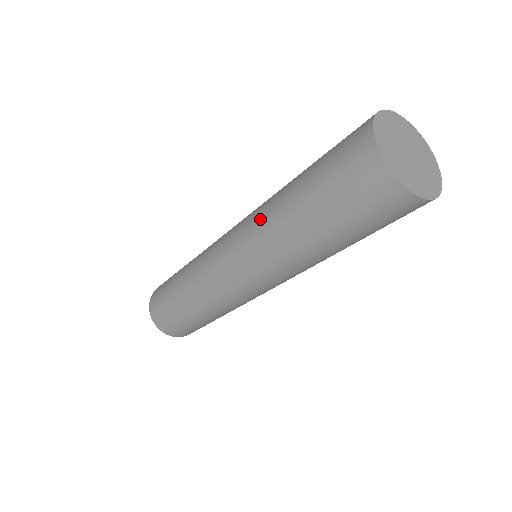
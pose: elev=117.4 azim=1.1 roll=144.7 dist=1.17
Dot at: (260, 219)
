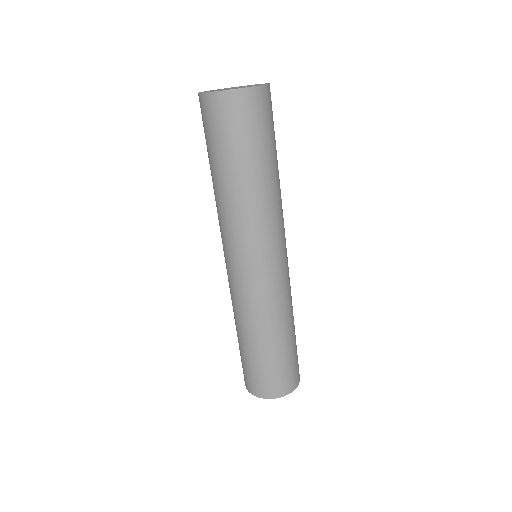
Dot at: occluded
